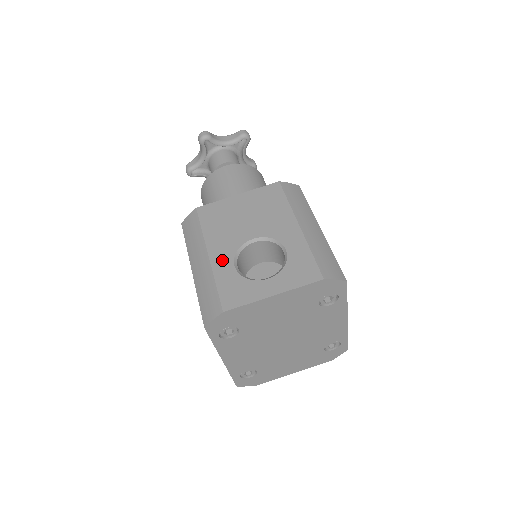
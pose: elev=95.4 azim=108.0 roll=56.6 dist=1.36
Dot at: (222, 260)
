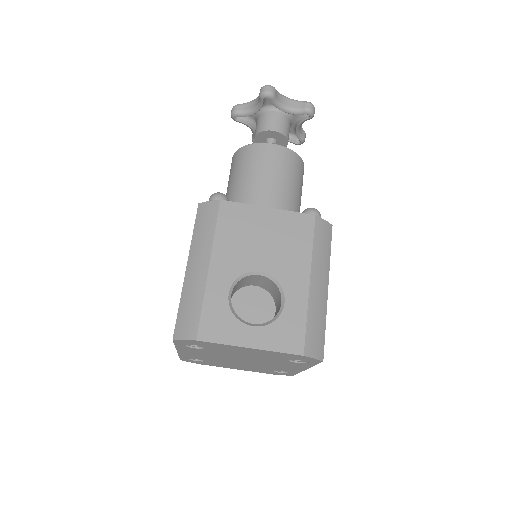
Dot at: (220, 280)
